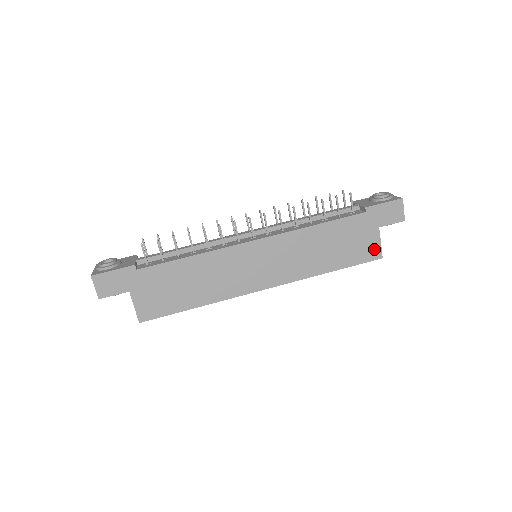
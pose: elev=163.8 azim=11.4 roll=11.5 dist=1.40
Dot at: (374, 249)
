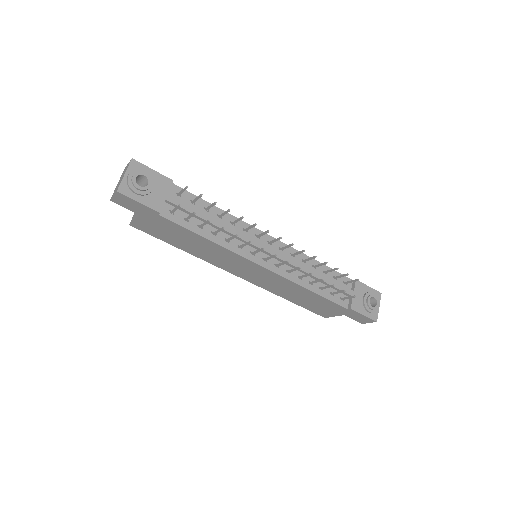
Dot at: (327, 314)
